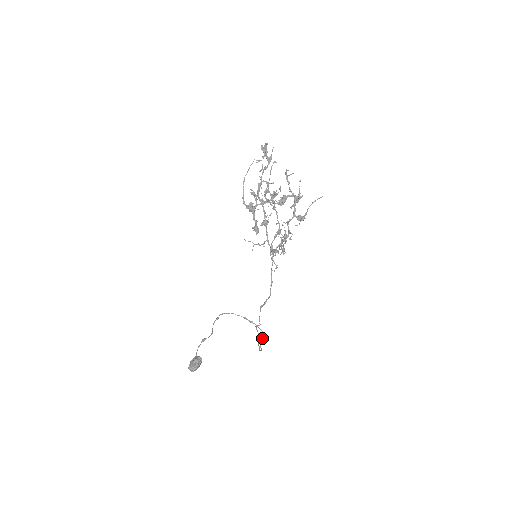
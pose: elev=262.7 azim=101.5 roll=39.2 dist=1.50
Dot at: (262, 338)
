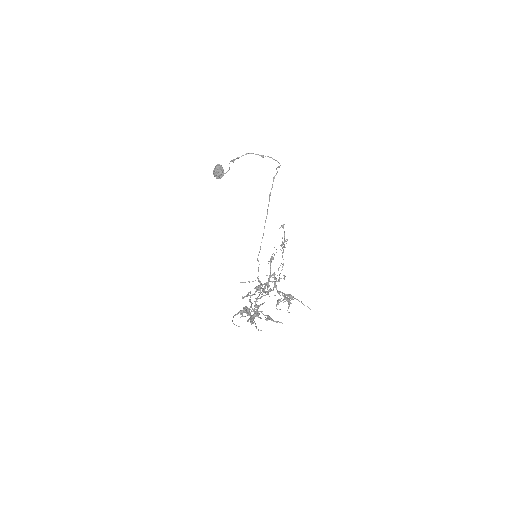
Dot at: (278, 167)
